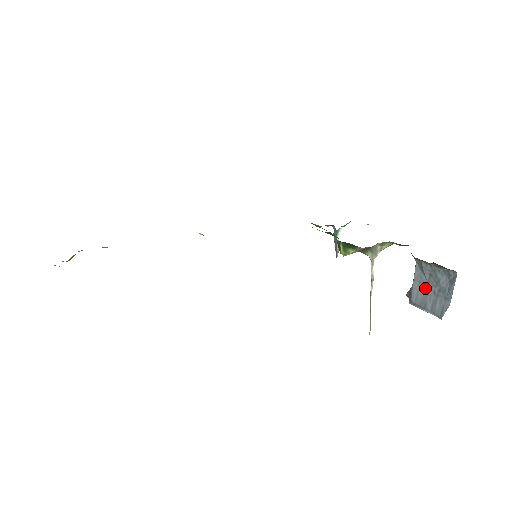
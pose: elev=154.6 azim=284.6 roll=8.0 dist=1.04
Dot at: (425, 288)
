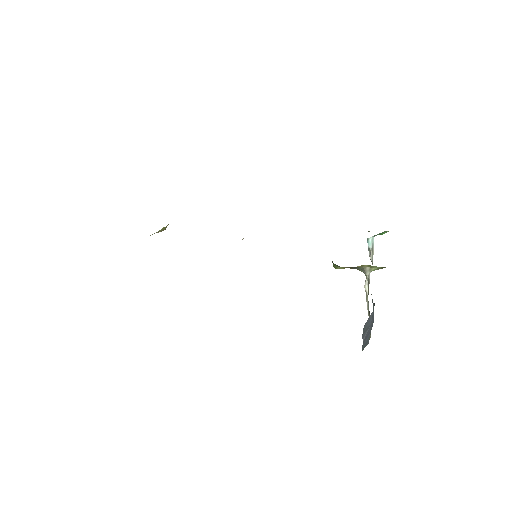
Dot at: (371, 320)
